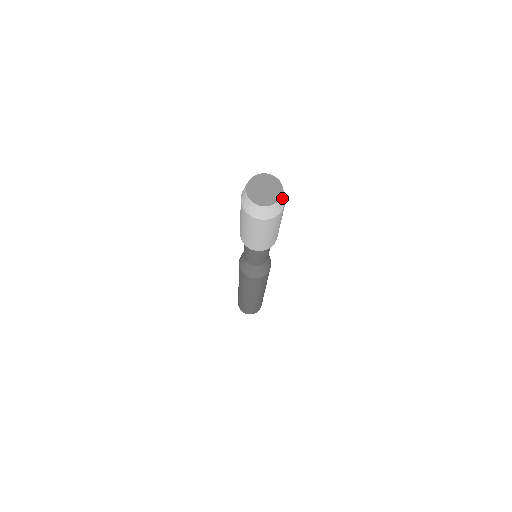
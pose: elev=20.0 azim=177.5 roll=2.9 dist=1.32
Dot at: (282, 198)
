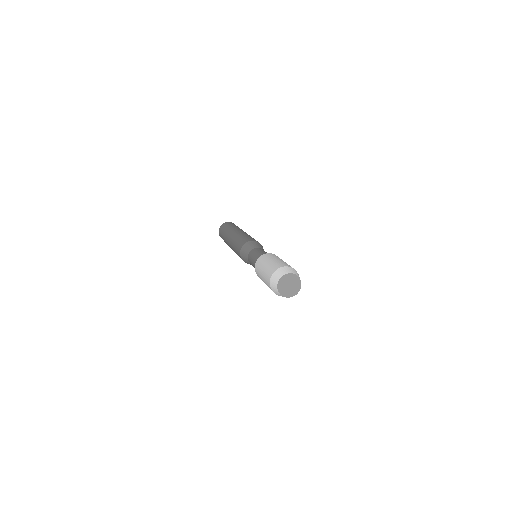
Dot at: (299, 277)
